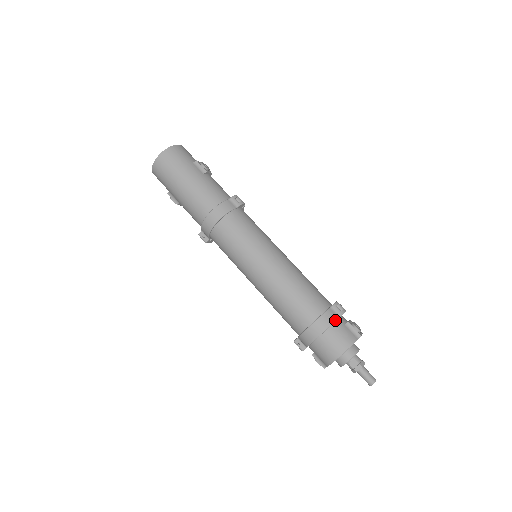
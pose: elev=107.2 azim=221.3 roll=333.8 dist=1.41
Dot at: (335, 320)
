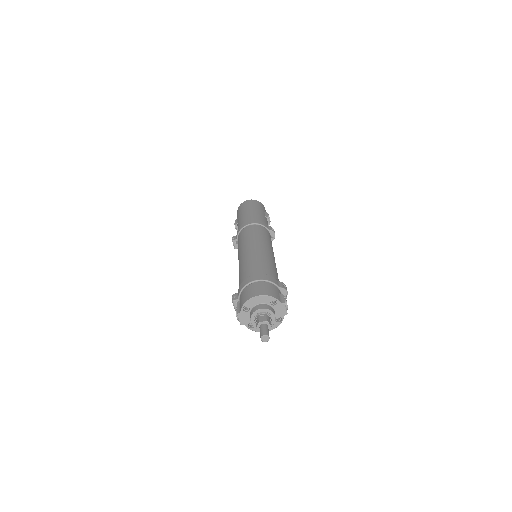
Dot at: (275, 283)
